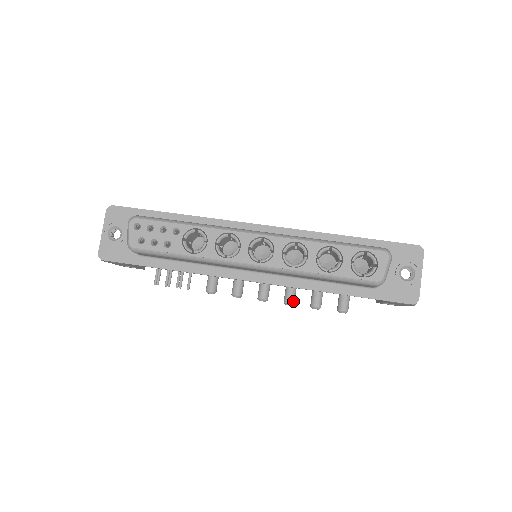
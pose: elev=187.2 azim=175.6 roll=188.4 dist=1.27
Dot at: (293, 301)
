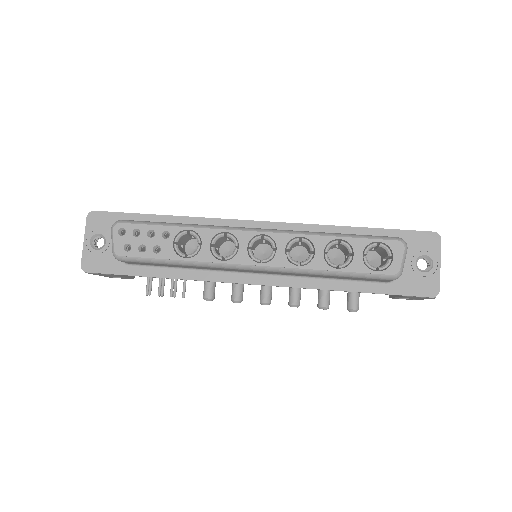
Dot at: (298, 302)
